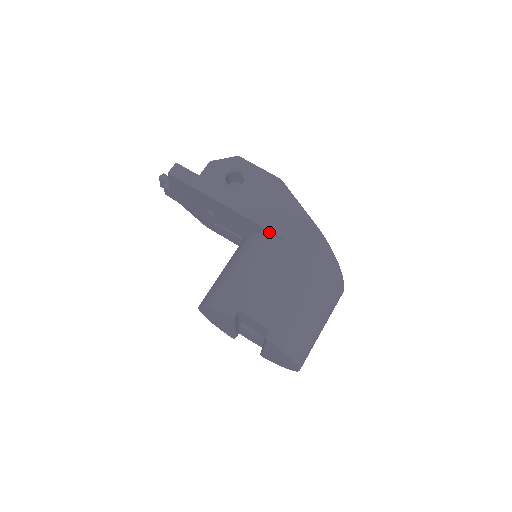
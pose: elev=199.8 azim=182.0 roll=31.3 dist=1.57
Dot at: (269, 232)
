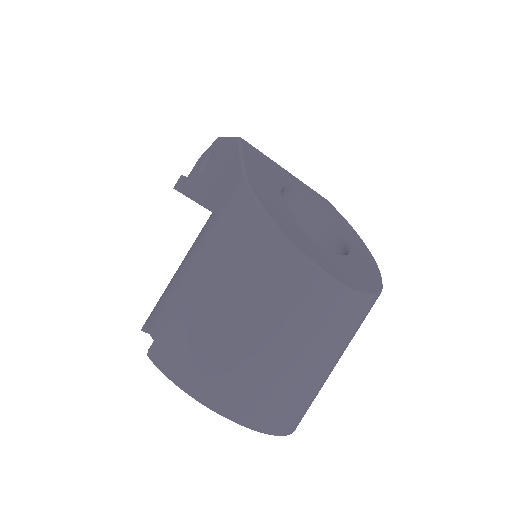
Dot at: occluded
